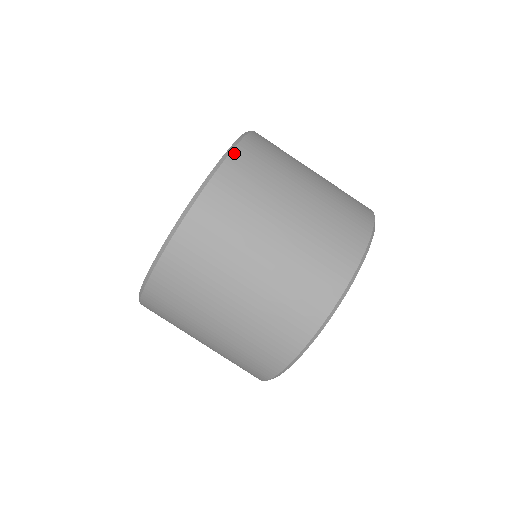
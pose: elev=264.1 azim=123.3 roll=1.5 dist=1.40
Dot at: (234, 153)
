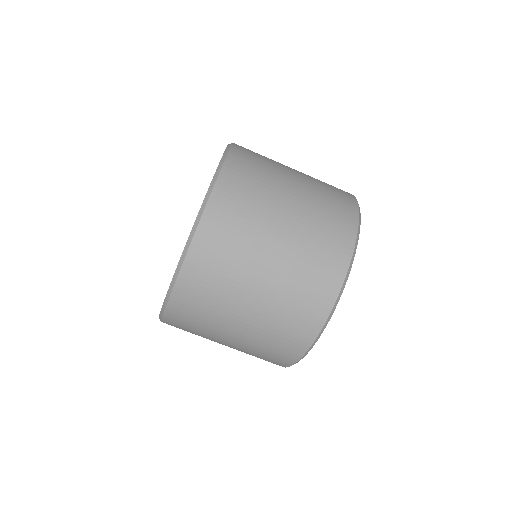
Dot at: (230, 154)
